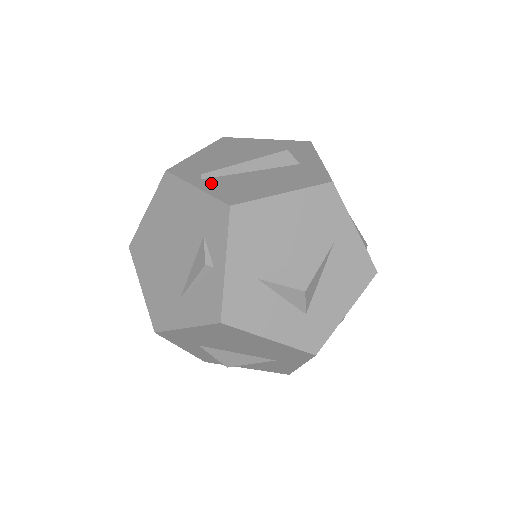
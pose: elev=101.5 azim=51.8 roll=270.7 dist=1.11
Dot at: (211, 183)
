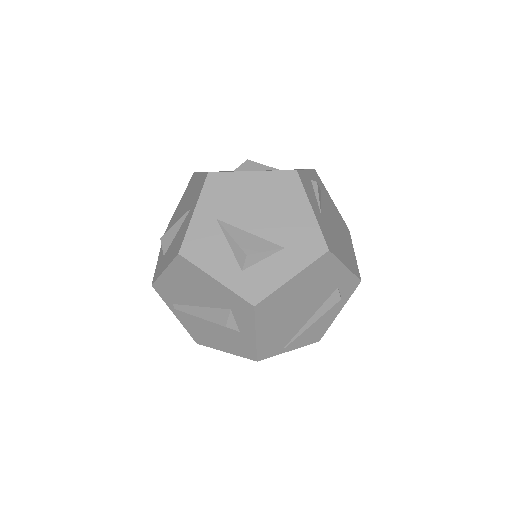
Dot at: (183, 318)
